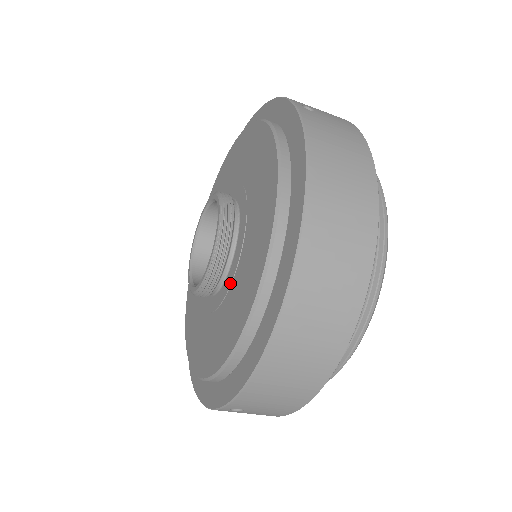
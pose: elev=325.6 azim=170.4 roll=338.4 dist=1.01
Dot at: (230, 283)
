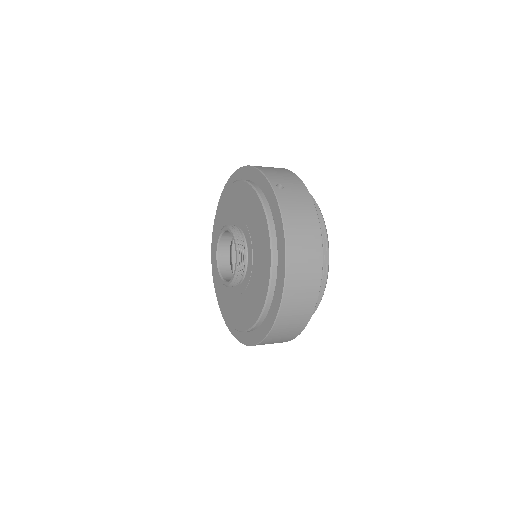
Dot at: (247, 283)
